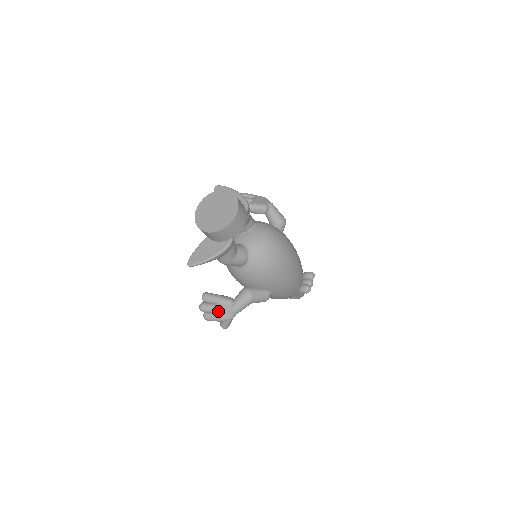
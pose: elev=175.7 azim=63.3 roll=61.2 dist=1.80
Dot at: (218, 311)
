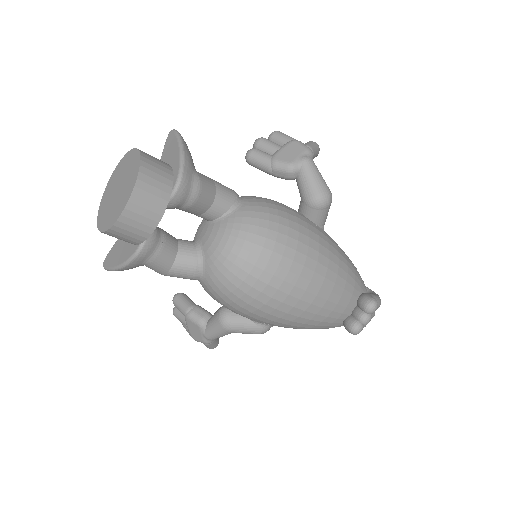
Dot at: (187, 327)
